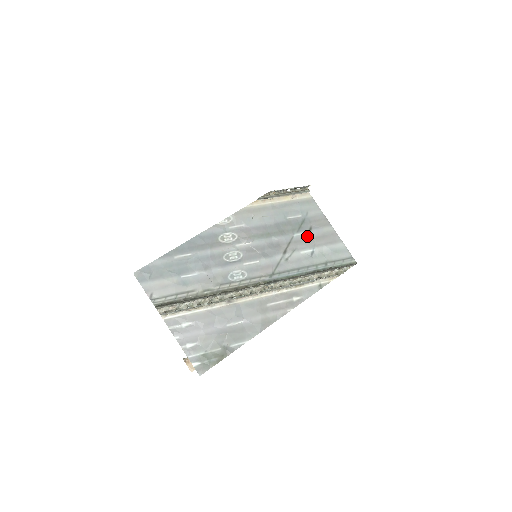
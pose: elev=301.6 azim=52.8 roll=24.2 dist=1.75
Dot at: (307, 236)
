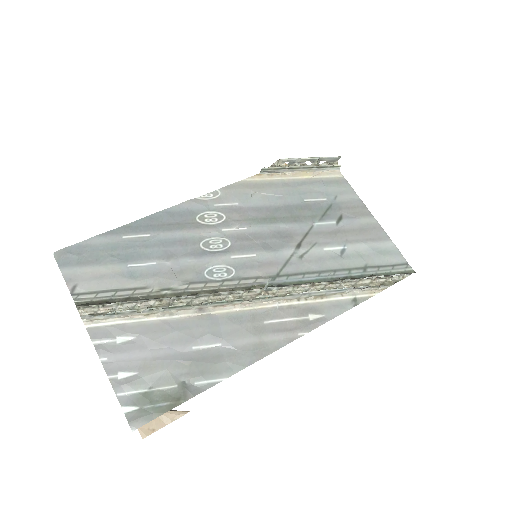
Dot at: (335, 227)
